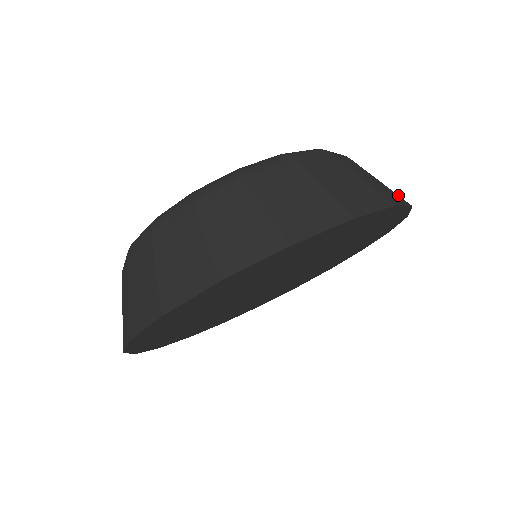
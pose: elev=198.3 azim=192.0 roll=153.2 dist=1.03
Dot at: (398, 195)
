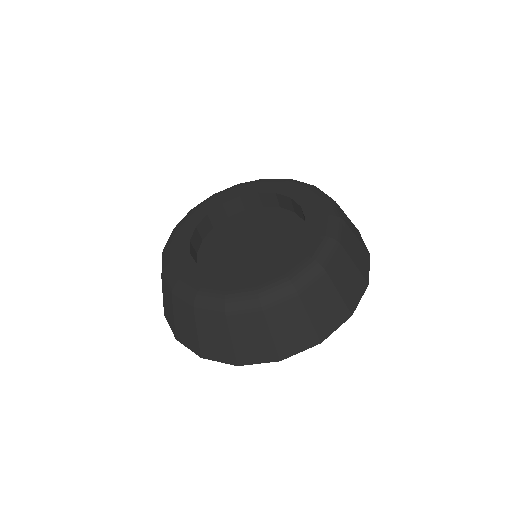
Dot at: (354, 225)
